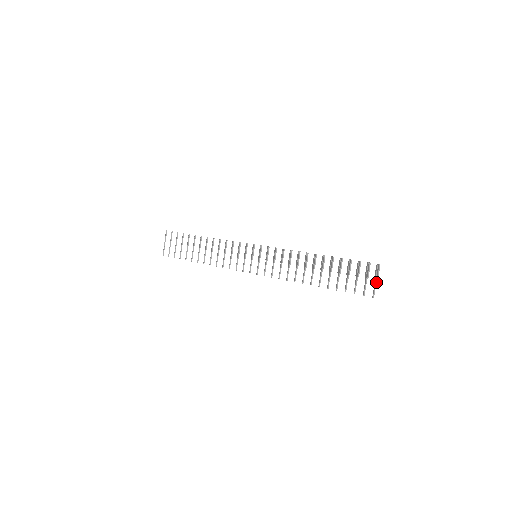
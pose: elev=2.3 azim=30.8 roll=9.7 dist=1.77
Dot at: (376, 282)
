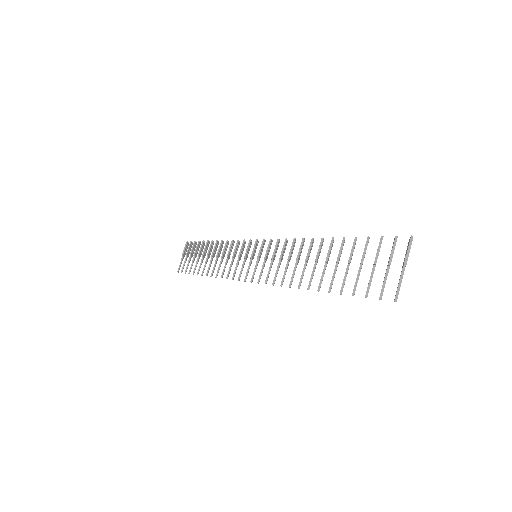
Dot at: (403, 270)
